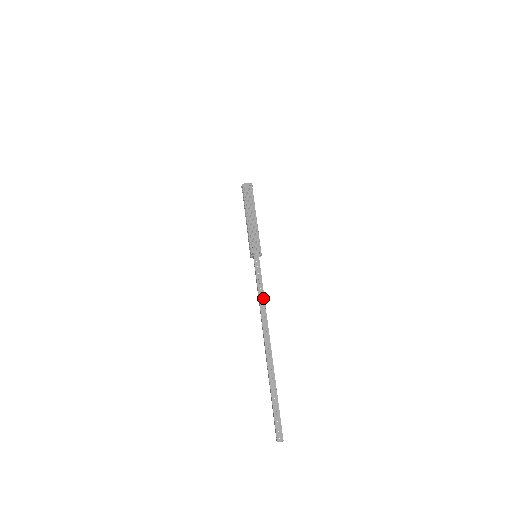
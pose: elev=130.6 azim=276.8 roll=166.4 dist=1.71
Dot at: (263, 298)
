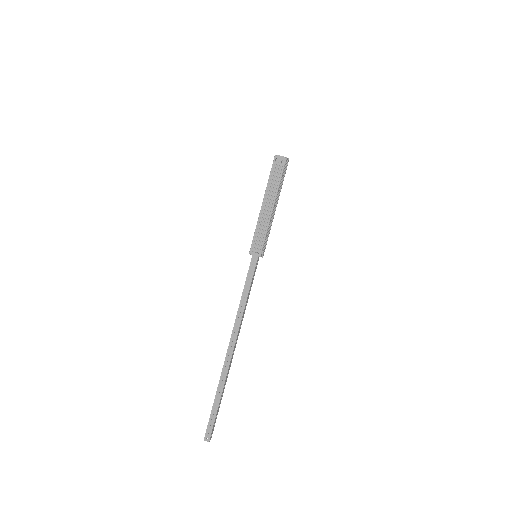
Dot at: (243, 308)
